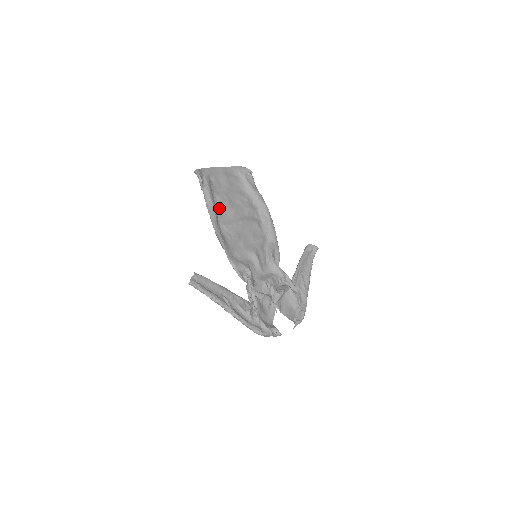
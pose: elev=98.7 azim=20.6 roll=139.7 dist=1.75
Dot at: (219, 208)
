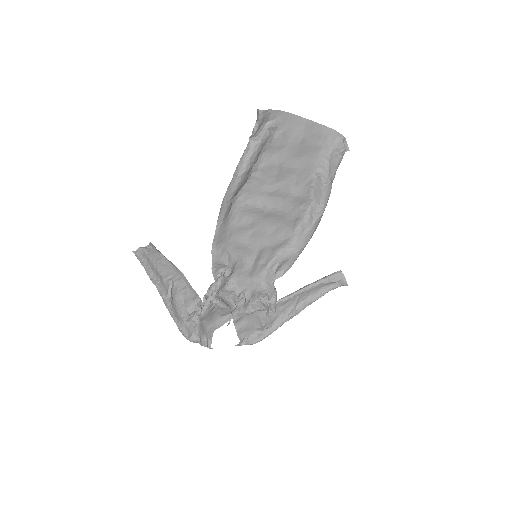
Dot at: (255, 176)
